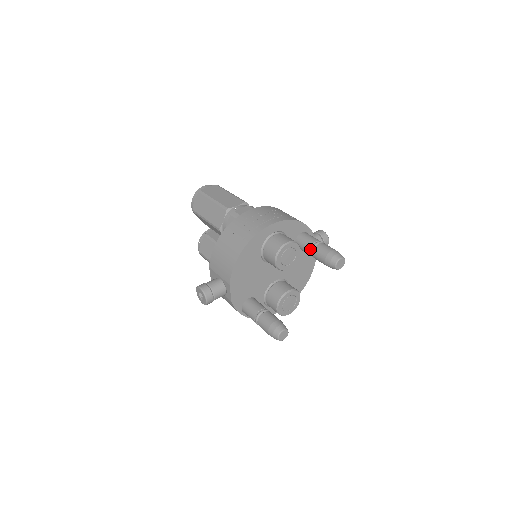
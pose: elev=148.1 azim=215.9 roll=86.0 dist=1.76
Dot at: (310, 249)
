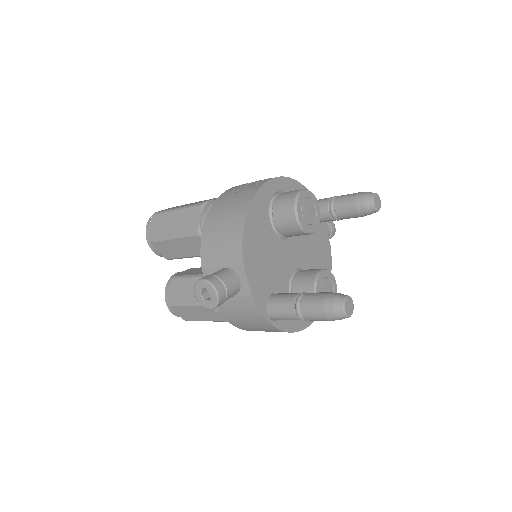
Dot at: (328, 207)
